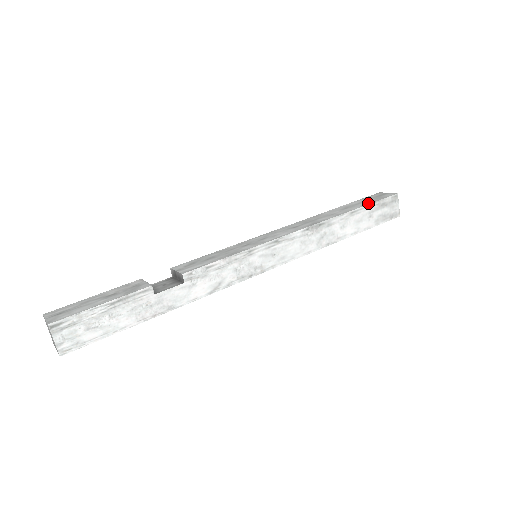
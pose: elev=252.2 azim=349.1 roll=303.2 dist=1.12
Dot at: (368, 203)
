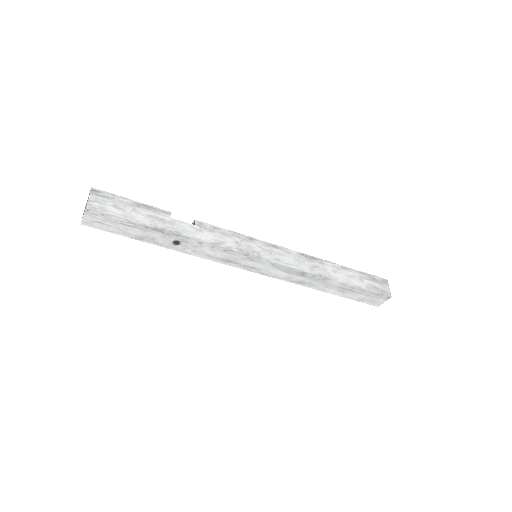
Dot at: (359, 272)
